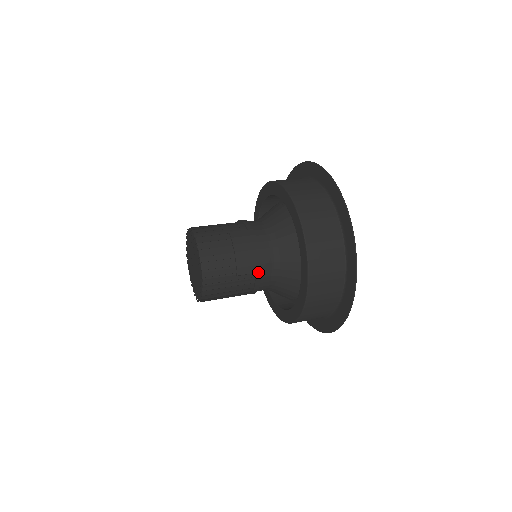
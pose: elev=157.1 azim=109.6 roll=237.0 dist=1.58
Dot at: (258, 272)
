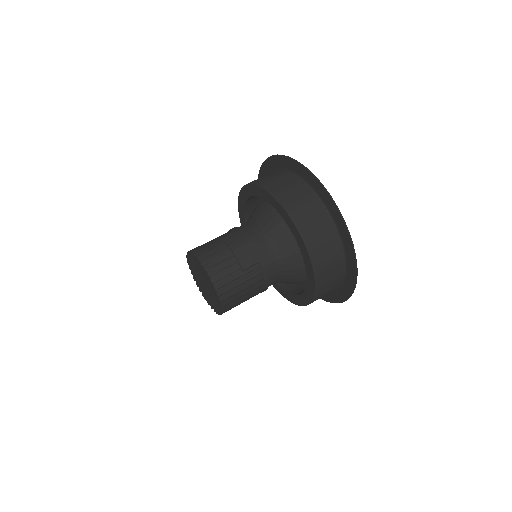
Dot at: (260, 261)
